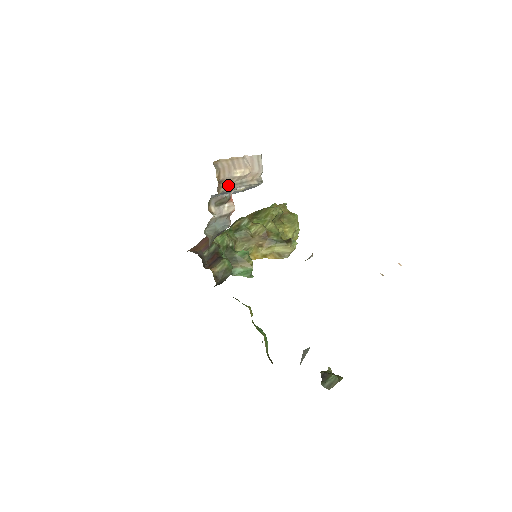
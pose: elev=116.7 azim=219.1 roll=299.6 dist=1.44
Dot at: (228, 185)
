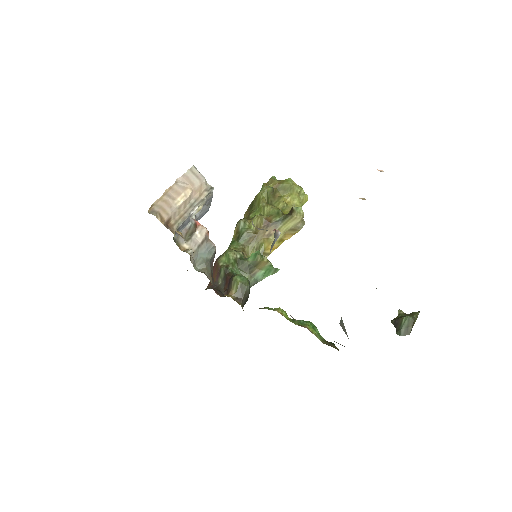
Dot at: (179, 218)
